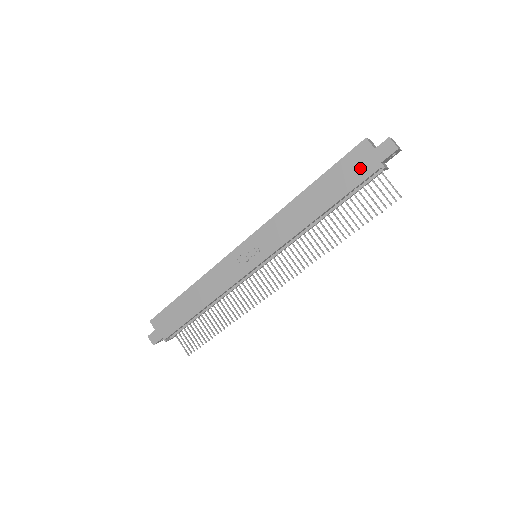
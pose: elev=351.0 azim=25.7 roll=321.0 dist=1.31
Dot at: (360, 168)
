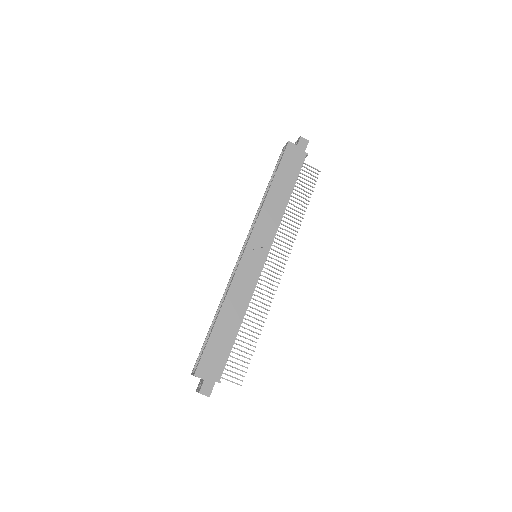
Dot at: (295, 159)
